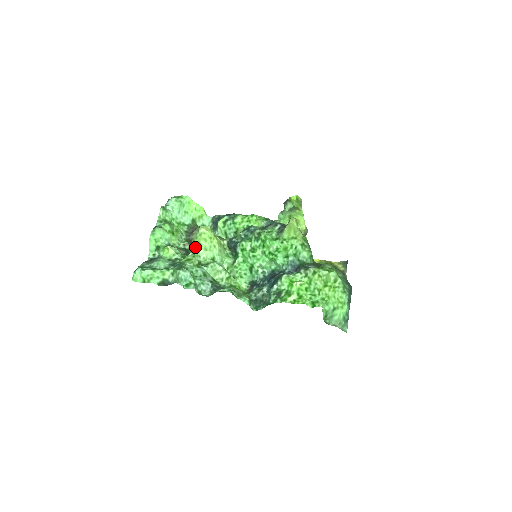
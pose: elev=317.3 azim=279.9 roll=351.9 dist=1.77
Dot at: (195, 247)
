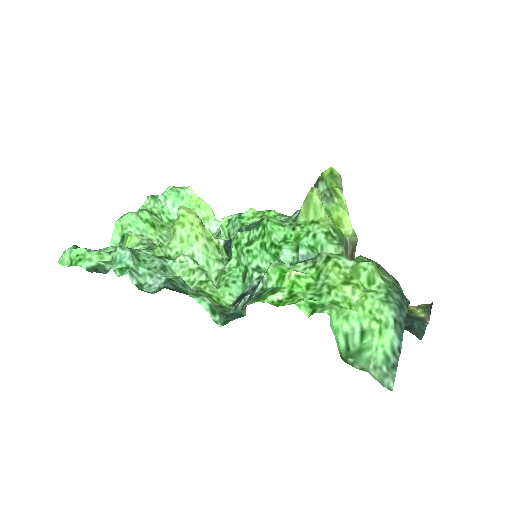
Dot at: (170, 238)
